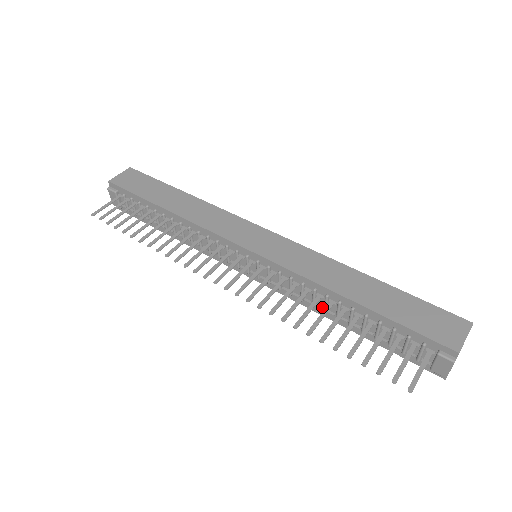
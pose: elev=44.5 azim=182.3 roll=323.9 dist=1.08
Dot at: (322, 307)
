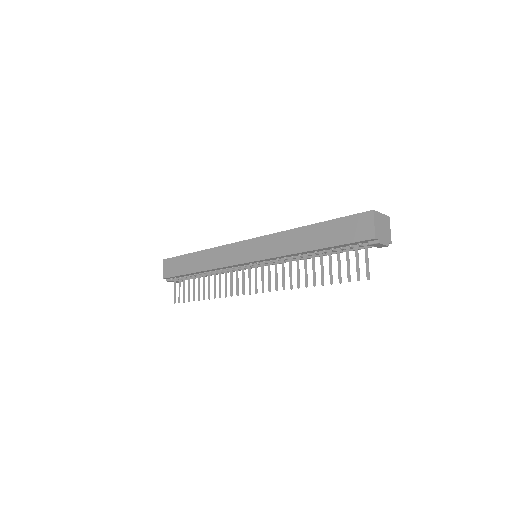
Dot at: occluded
